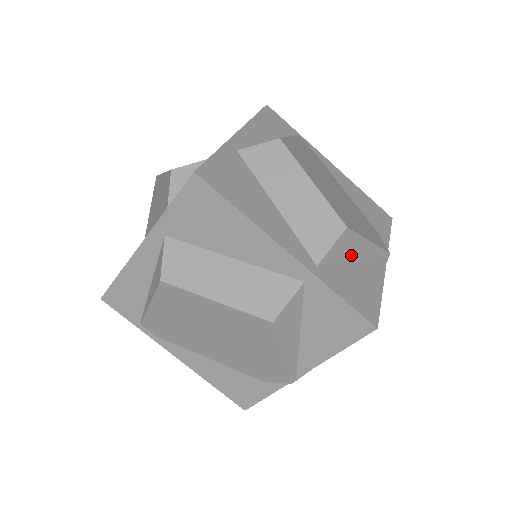
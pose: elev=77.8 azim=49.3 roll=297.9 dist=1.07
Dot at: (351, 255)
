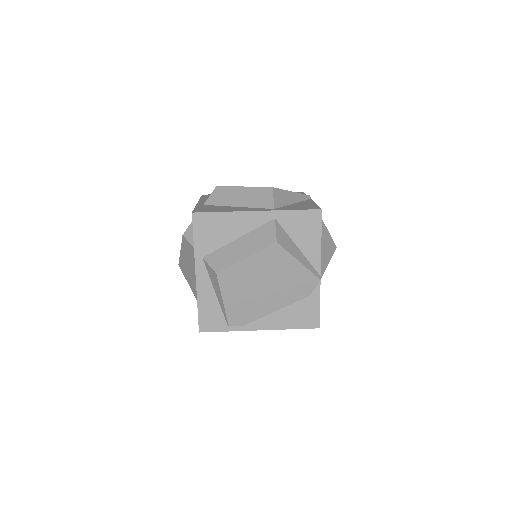
Dot at: (288, 201)
